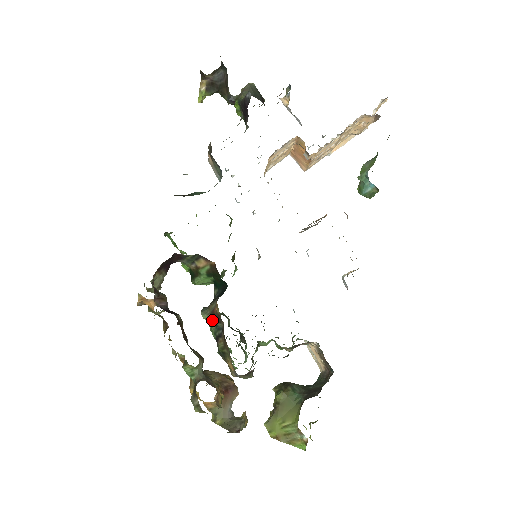
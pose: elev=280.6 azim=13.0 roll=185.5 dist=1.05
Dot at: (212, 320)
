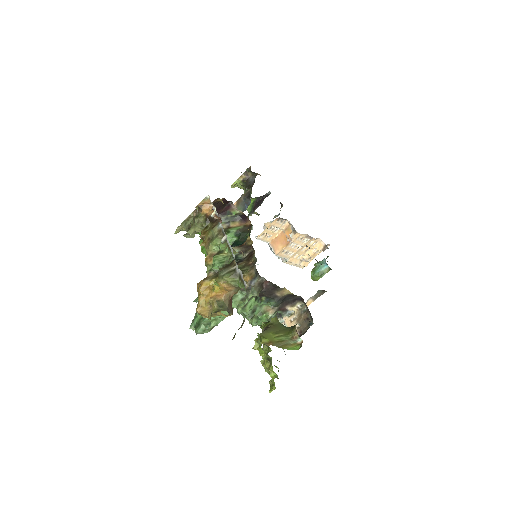
Dot at: occluded
